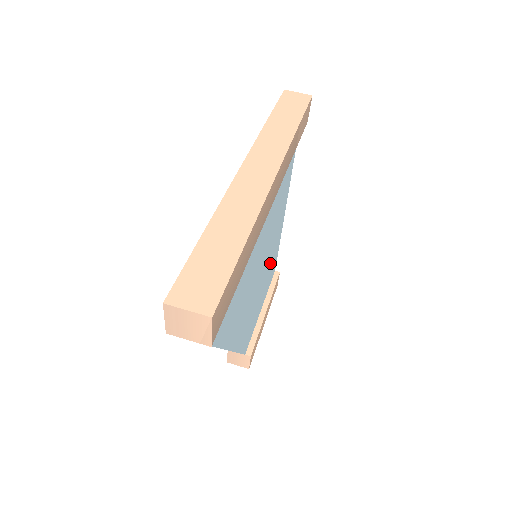
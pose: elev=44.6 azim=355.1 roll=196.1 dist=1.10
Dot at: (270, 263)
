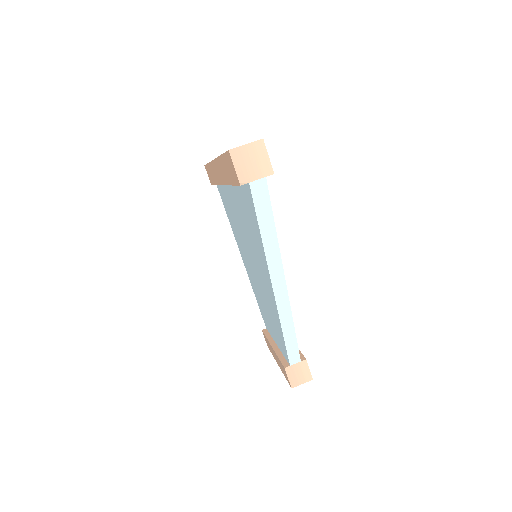
Dot at: occluded
